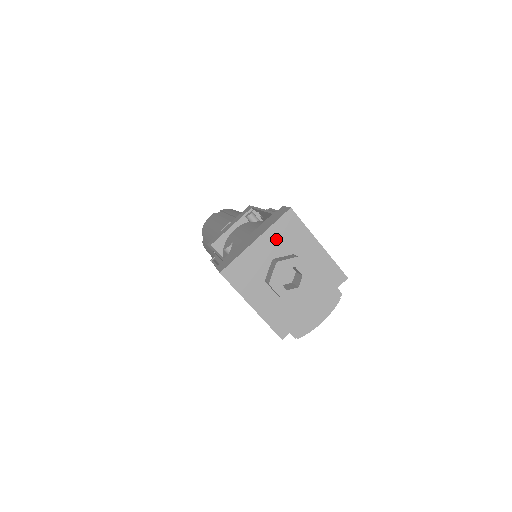
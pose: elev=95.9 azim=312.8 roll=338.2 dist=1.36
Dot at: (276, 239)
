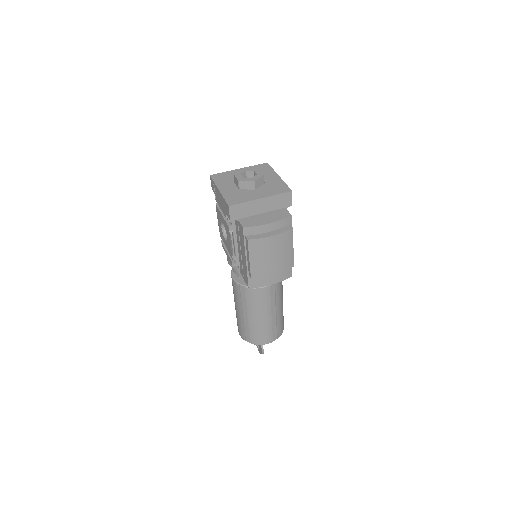
Dot at: occluded
